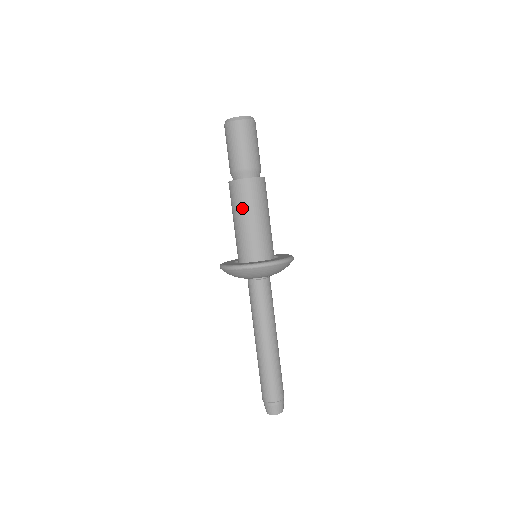
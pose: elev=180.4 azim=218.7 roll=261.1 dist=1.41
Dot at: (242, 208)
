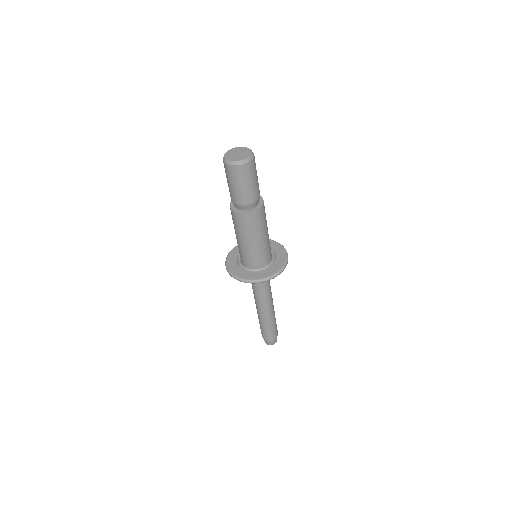
Dot at: (242, 234)
